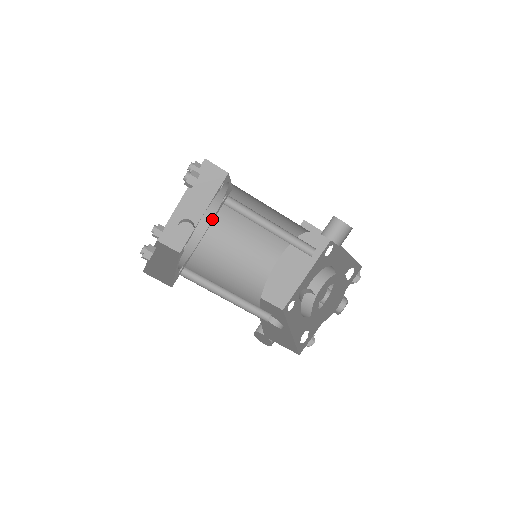
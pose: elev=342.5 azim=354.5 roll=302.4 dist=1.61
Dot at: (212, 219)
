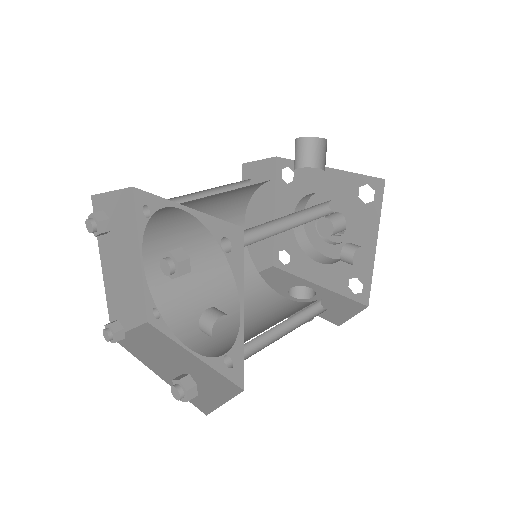
Dot at: (155, 256)
